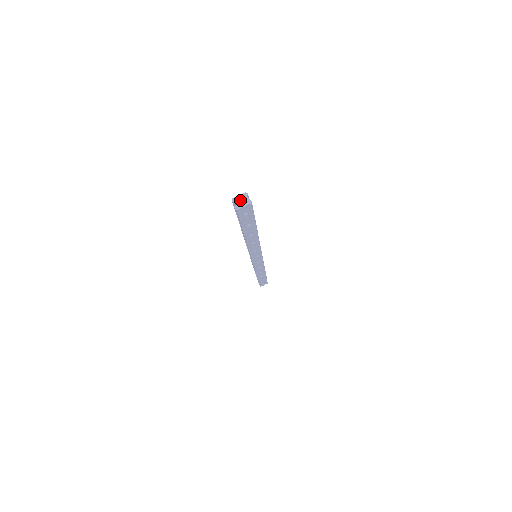
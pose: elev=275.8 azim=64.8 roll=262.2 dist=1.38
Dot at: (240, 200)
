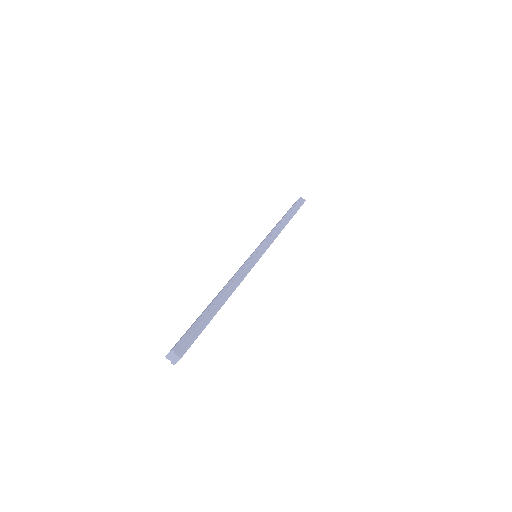
Dot at: (171, 357)
